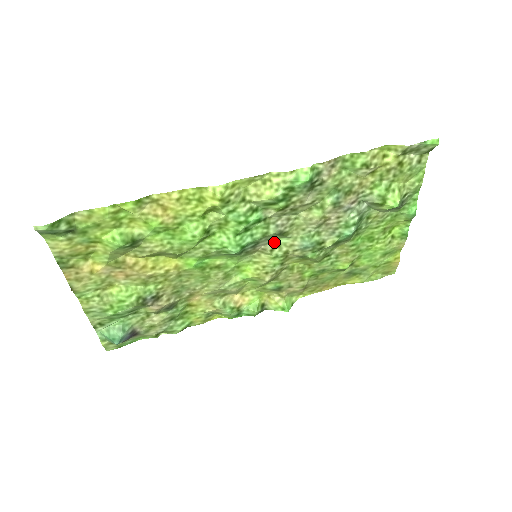
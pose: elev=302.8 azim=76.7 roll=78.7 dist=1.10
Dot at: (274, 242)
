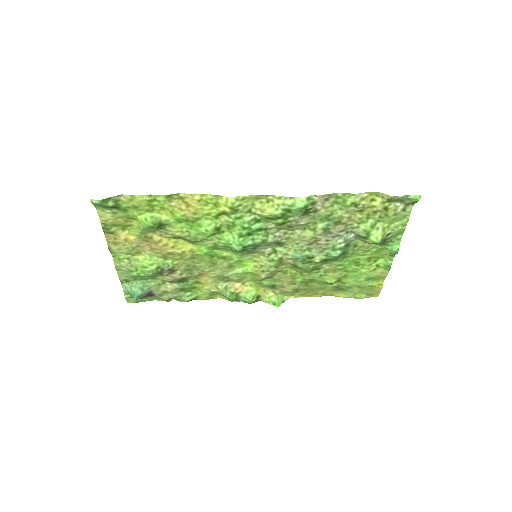
Dot at: (272, 248)
